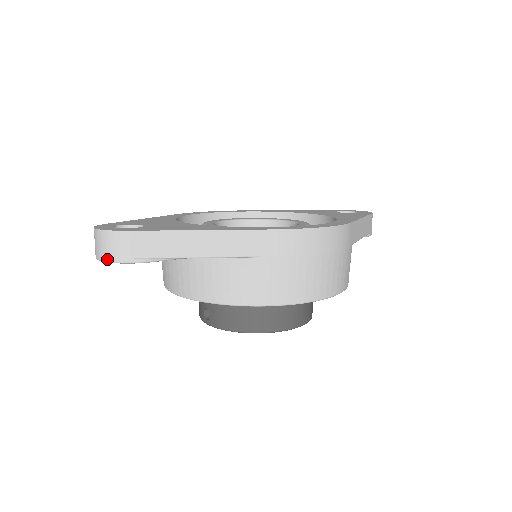
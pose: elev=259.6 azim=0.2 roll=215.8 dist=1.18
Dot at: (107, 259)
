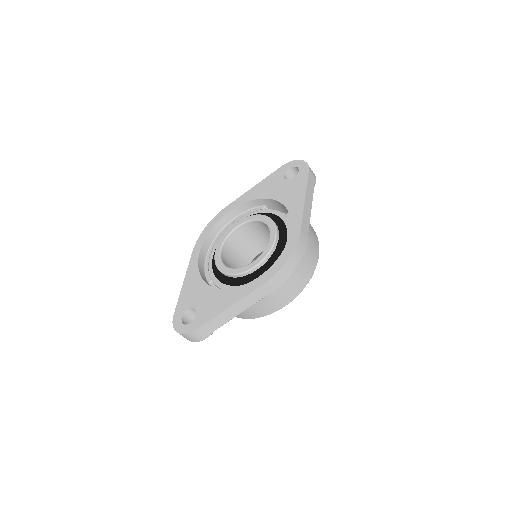
Dot at: occluded
